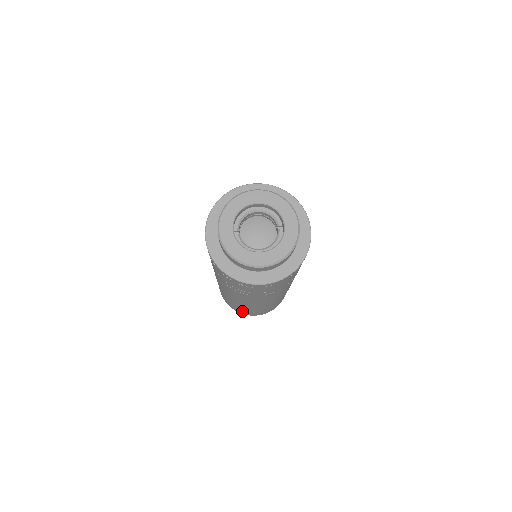
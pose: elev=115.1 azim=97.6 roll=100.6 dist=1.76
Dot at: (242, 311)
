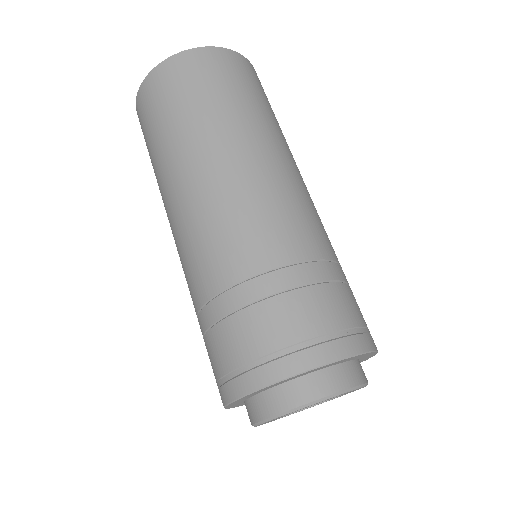
Dot at: occluded
